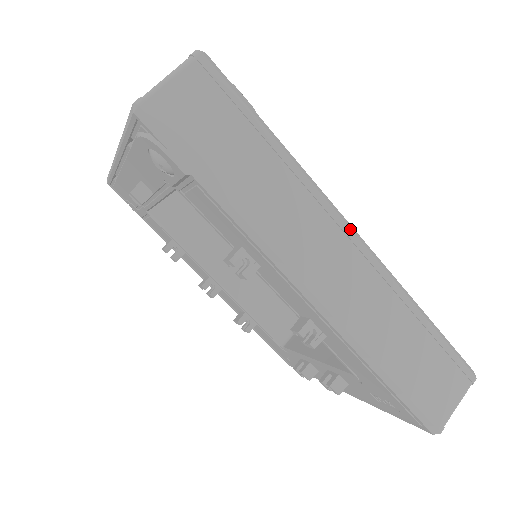
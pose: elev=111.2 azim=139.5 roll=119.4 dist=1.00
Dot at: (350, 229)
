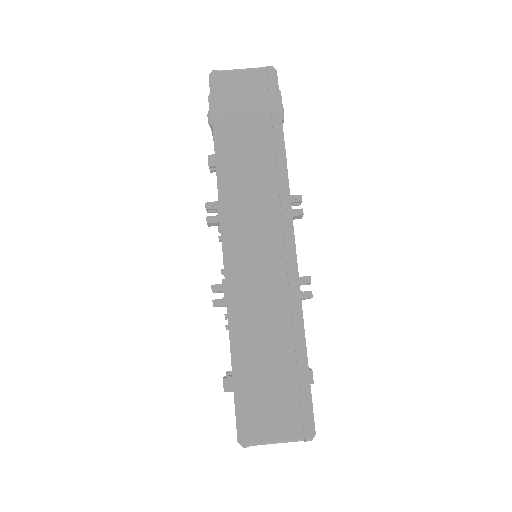
Dot at: (289, 232)
